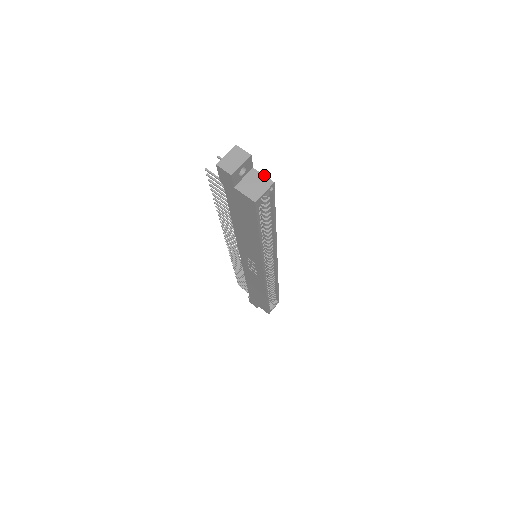
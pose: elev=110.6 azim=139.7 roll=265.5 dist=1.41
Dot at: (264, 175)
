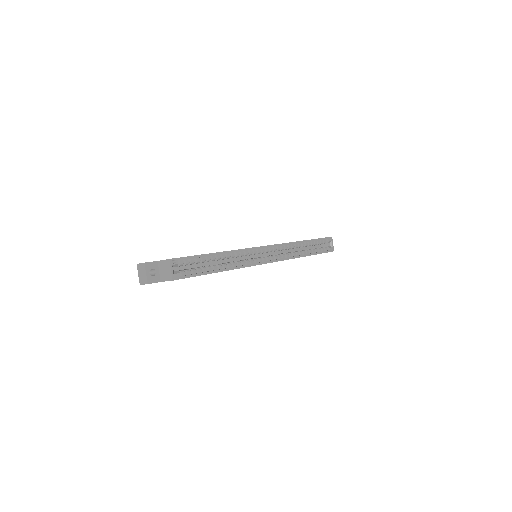
Dot at: (163, 260)
